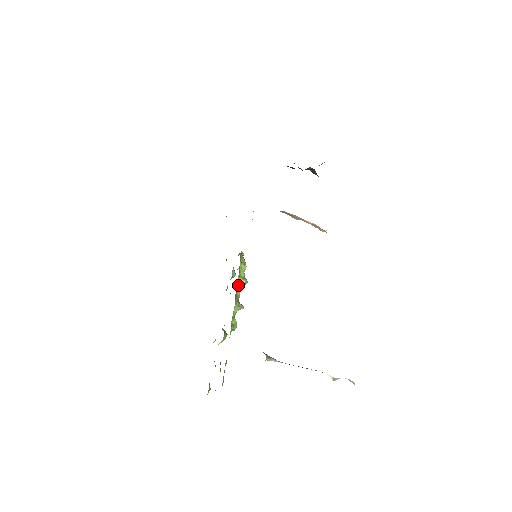
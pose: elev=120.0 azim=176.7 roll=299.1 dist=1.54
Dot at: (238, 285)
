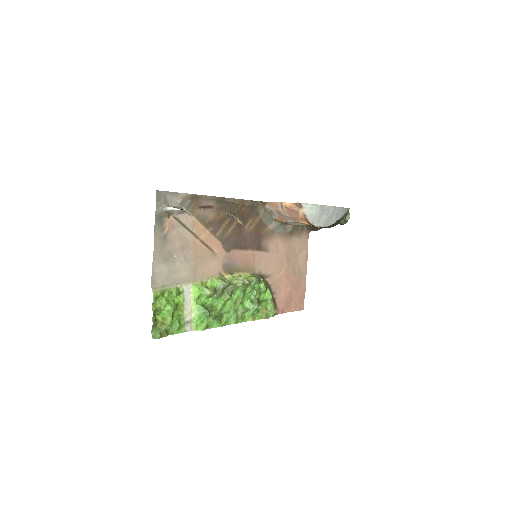
Dot at: (234, 277)
